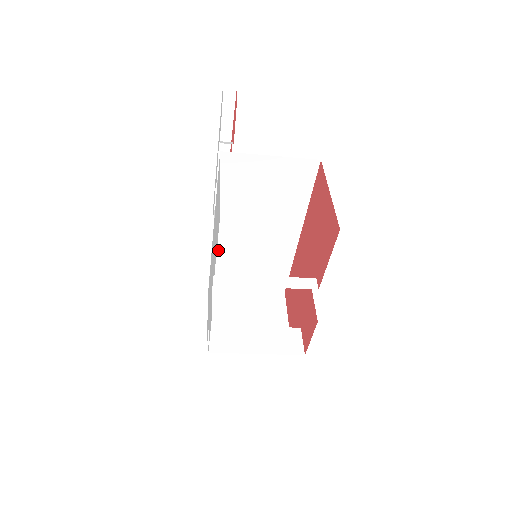
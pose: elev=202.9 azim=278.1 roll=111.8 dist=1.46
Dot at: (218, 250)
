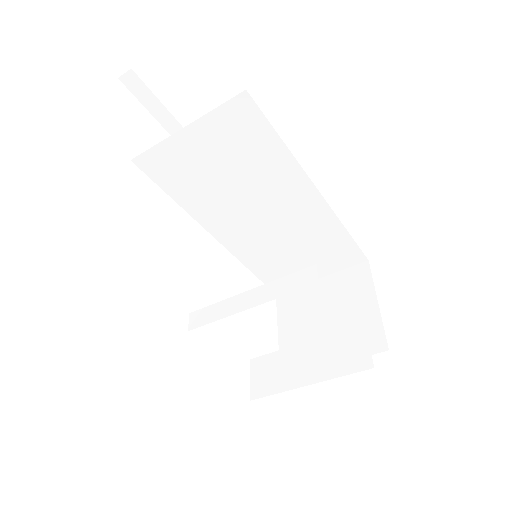
Dot at: (243, 255)
